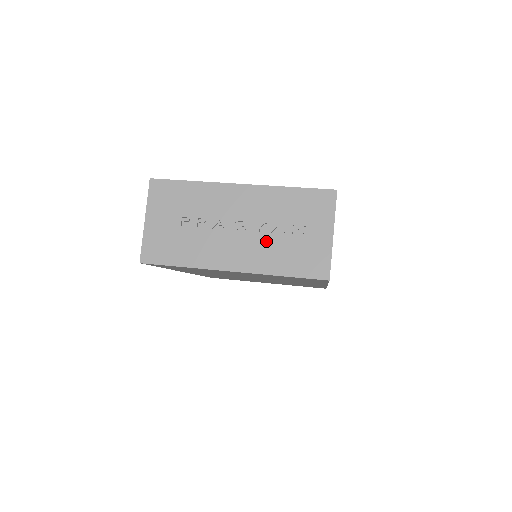
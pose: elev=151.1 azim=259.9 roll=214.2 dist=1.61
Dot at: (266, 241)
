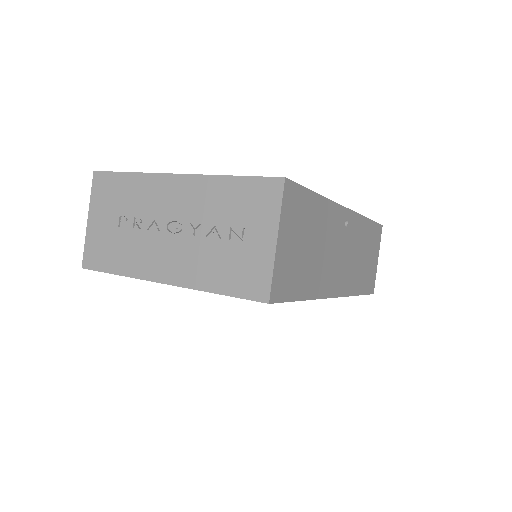
Dot at: (200, 247)
